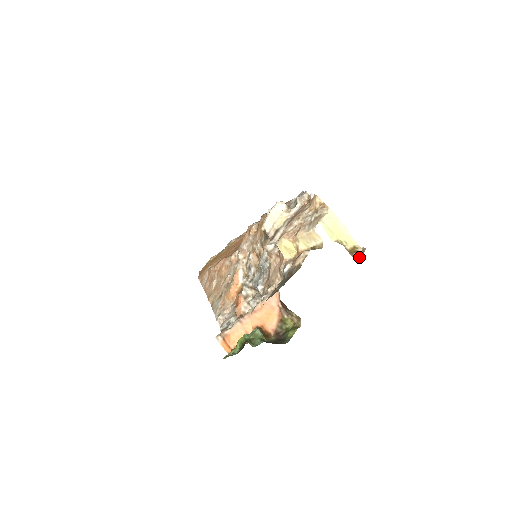
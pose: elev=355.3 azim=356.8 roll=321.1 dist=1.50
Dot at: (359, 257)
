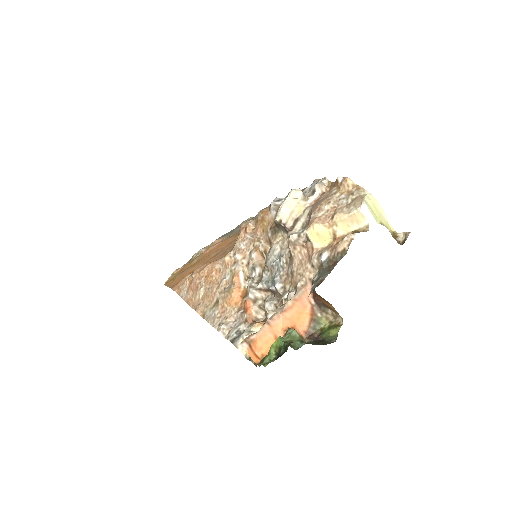
Dot at: (402, 242)
